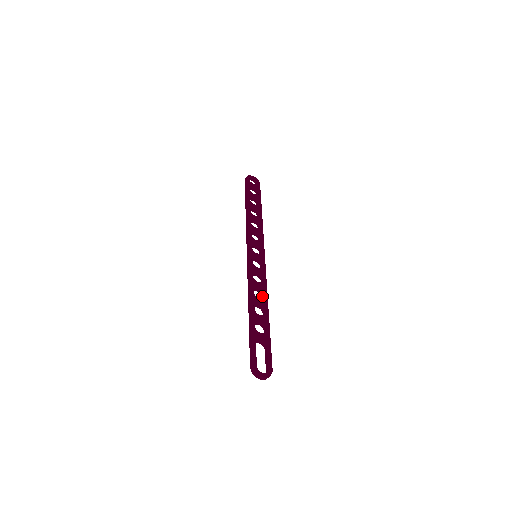
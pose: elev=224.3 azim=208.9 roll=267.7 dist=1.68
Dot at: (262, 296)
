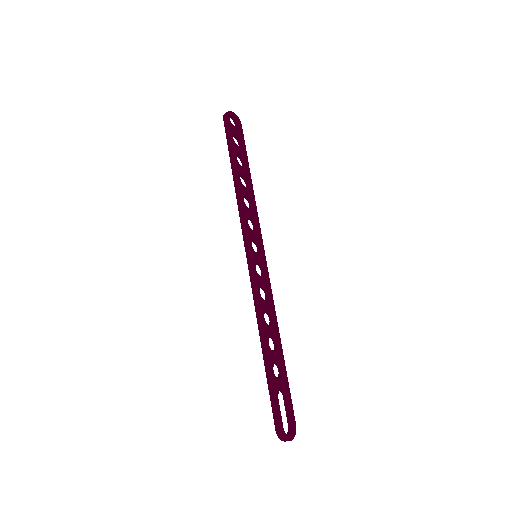
Dot at: (270, 318)
